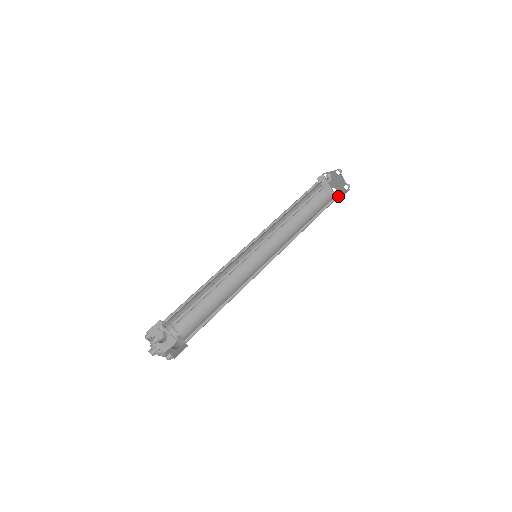
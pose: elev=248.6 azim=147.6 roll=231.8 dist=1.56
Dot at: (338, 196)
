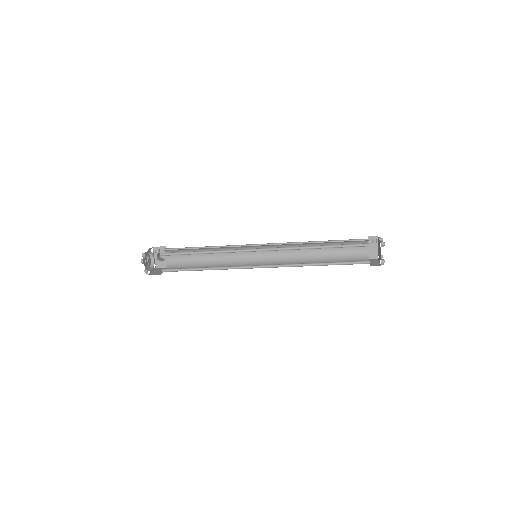
Dot at: (365, 263)
